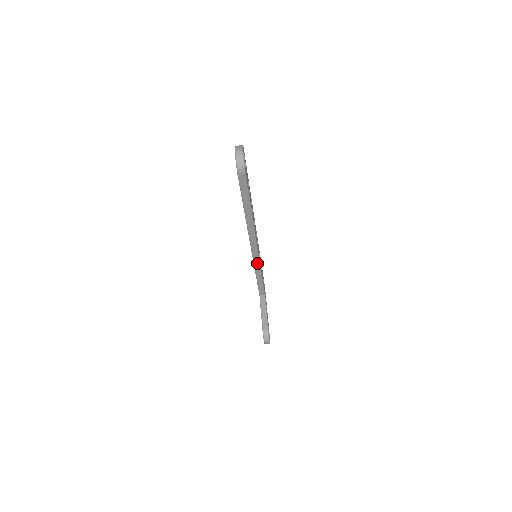
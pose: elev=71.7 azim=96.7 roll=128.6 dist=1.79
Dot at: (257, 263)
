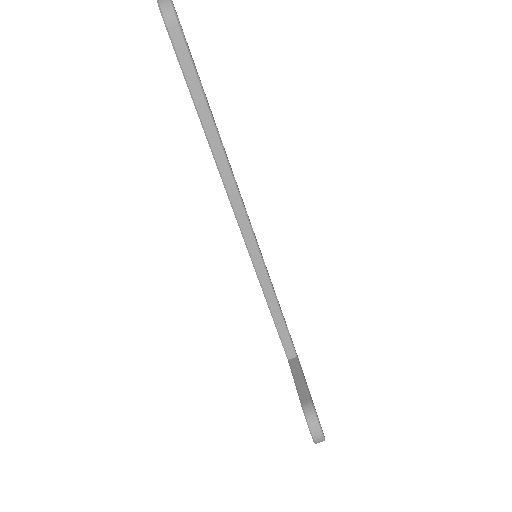
Dot at: (260, 266)
